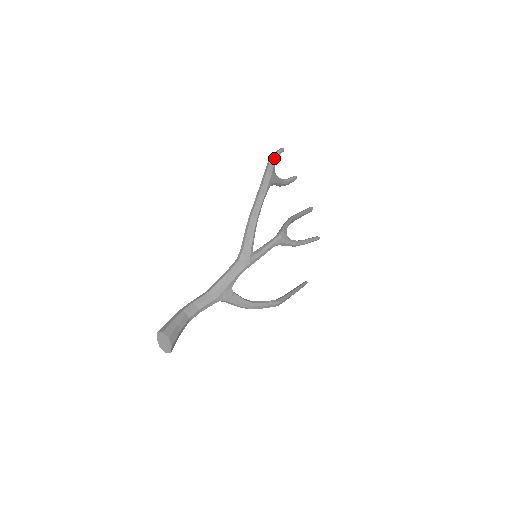
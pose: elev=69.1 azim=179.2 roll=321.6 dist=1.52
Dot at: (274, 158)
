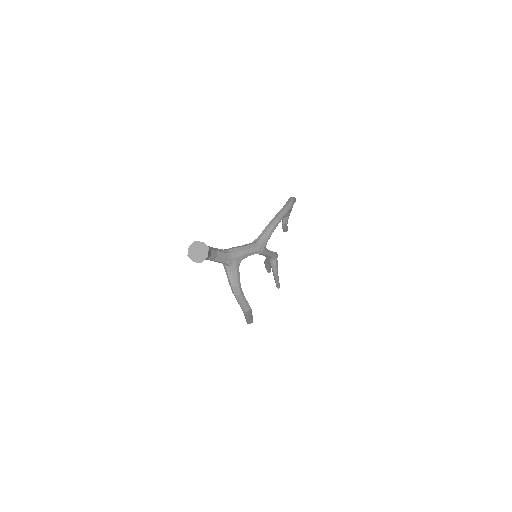
Dot at: occluded
